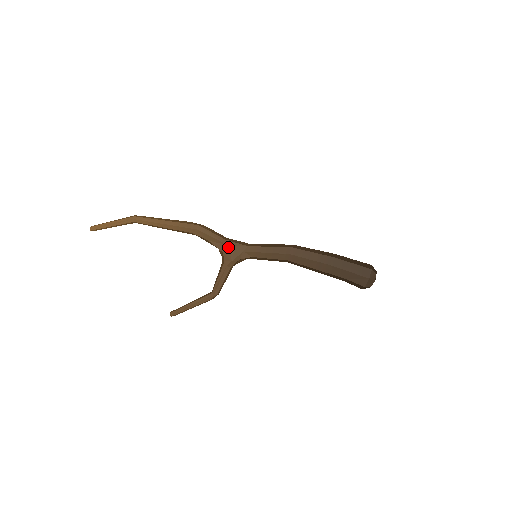
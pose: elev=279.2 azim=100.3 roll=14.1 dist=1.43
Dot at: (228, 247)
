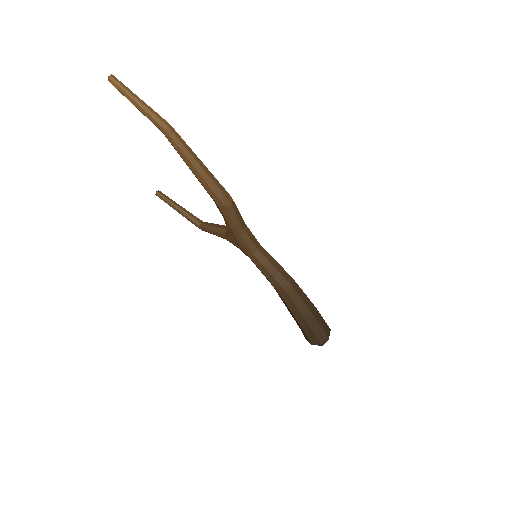
Dot at: (235, 238)
